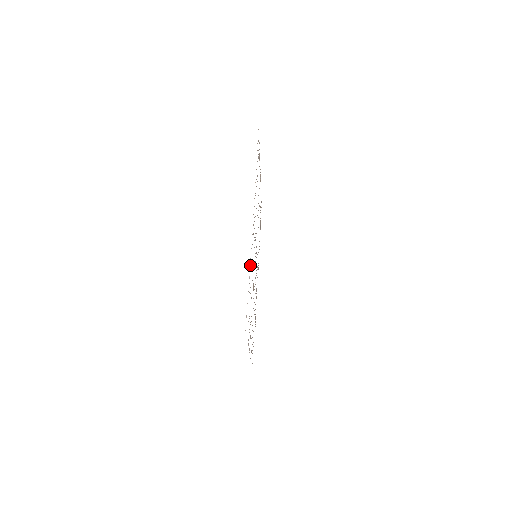
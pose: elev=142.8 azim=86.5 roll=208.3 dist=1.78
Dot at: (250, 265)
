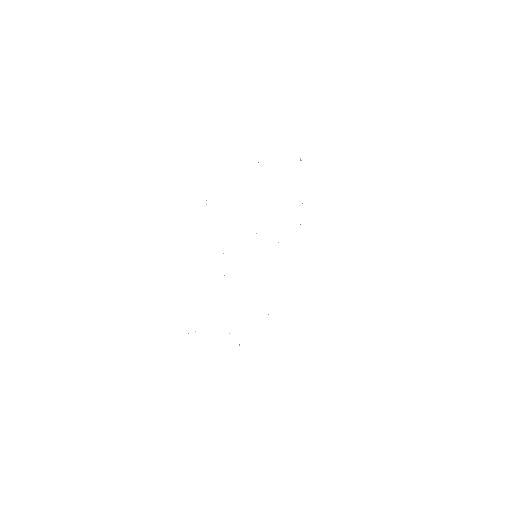
Dot at: occluded
